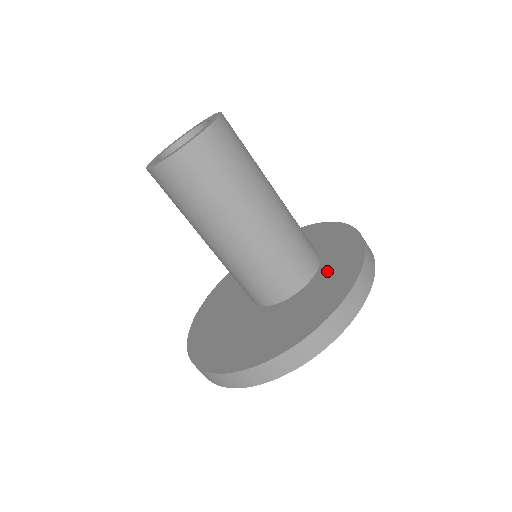
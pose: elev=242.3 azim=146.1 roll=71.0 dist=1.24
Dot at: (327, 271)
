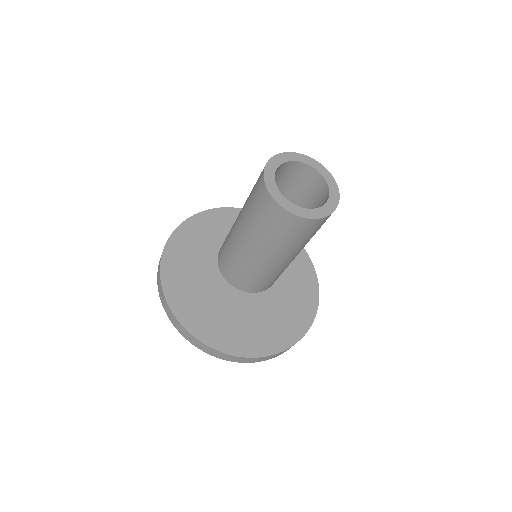
Dot at: occluded
